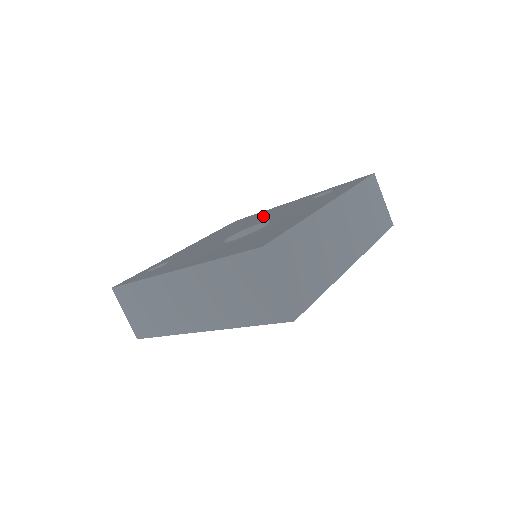
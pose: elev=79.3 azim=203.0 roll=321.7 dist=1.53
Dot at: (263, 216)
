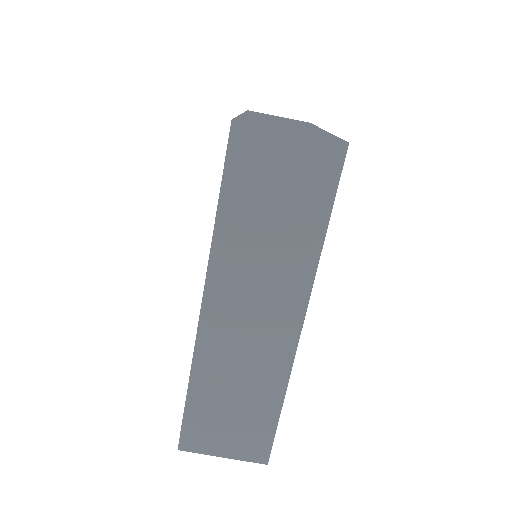
Dot at: occluded
